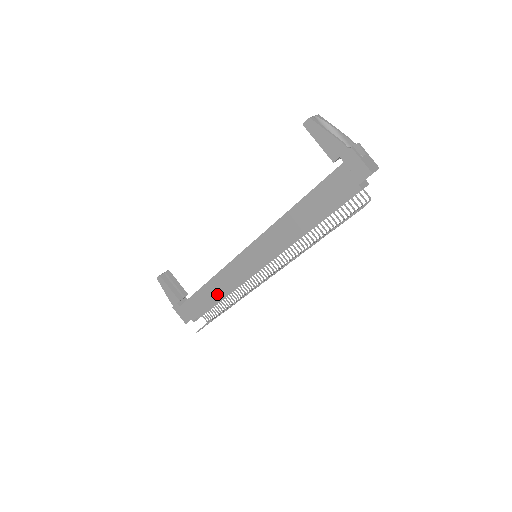
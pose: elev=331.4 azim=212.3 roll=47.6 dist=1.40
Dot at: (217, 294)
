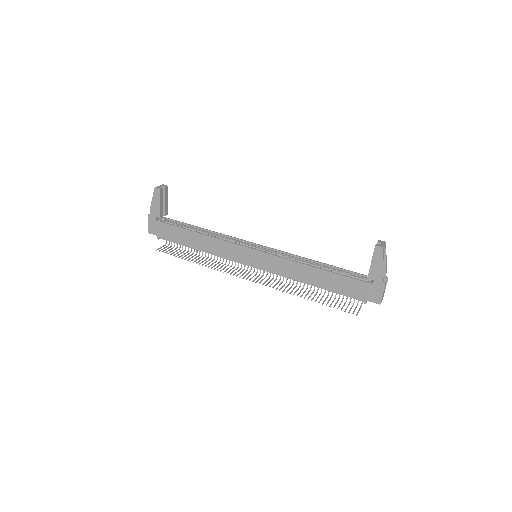
Dot at: (200, 246)
